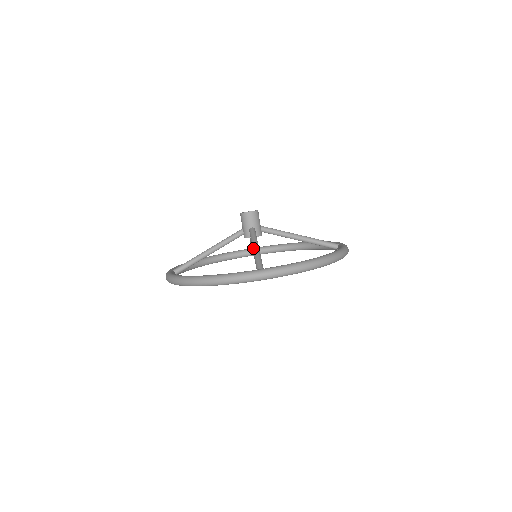
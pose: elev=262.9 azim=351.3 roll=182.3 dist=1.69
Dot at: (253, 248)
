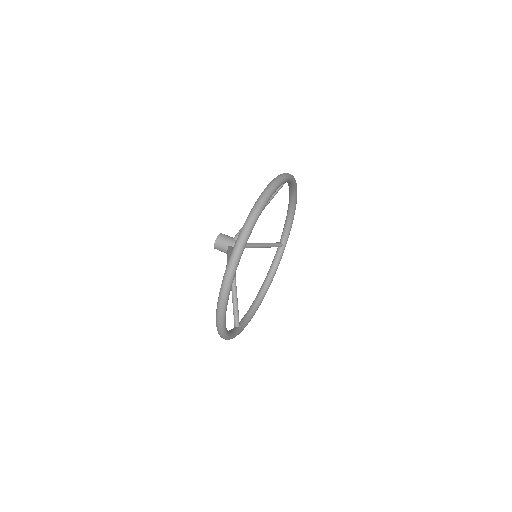
Dot at: occluded
